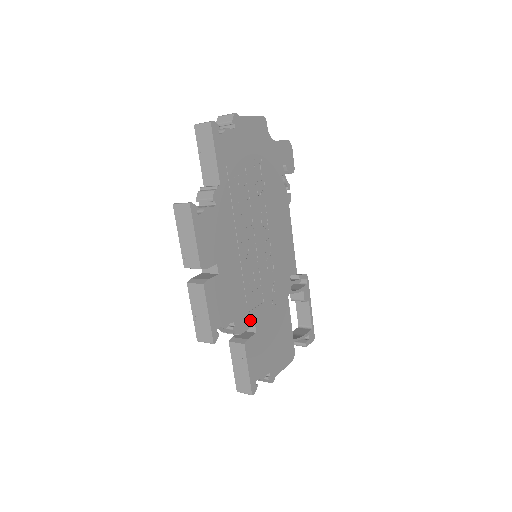
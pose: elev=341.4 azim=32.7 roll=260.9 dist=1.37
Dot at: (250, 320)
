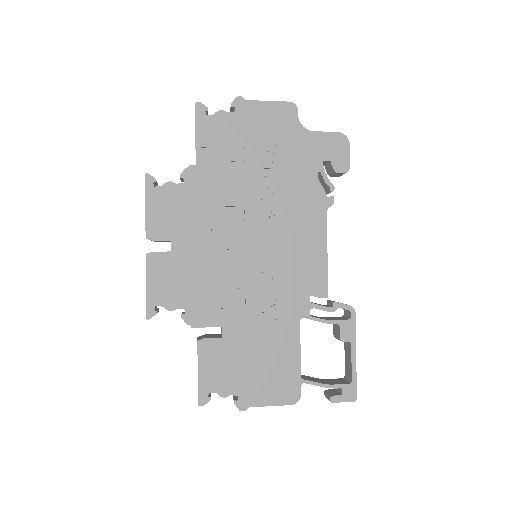
Dot at: (214, 319)
